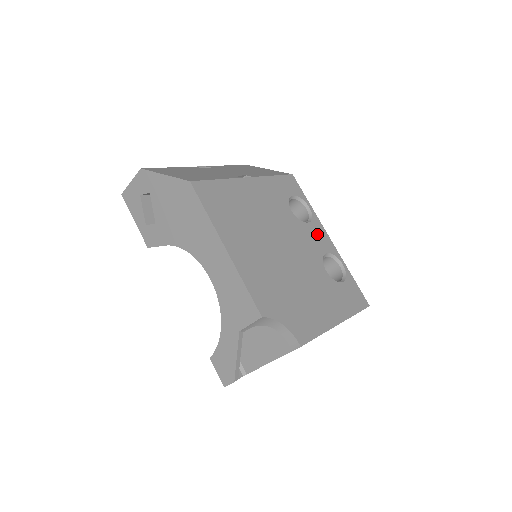
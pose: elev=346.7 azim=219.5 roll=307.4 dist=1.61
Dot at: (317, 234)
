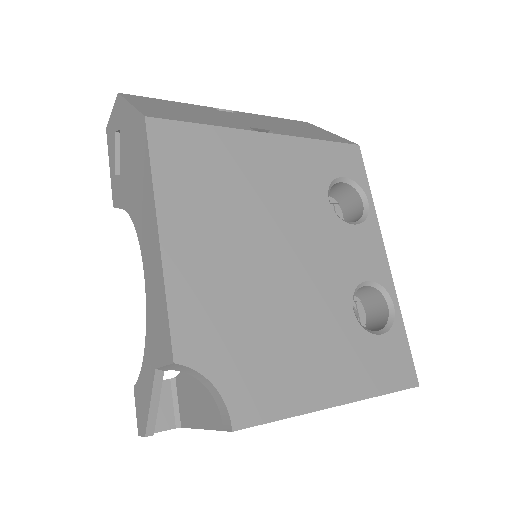
Dot at: (363, 246)
